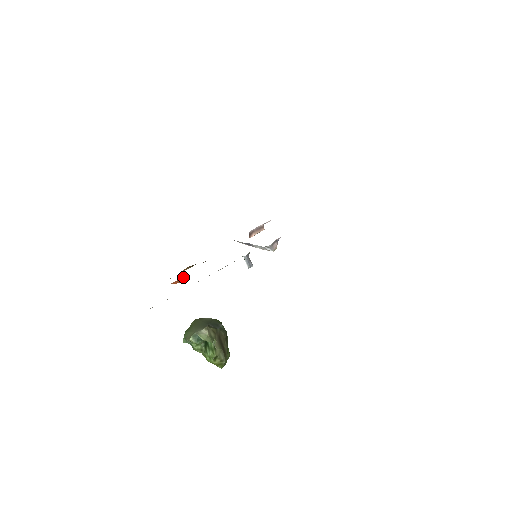
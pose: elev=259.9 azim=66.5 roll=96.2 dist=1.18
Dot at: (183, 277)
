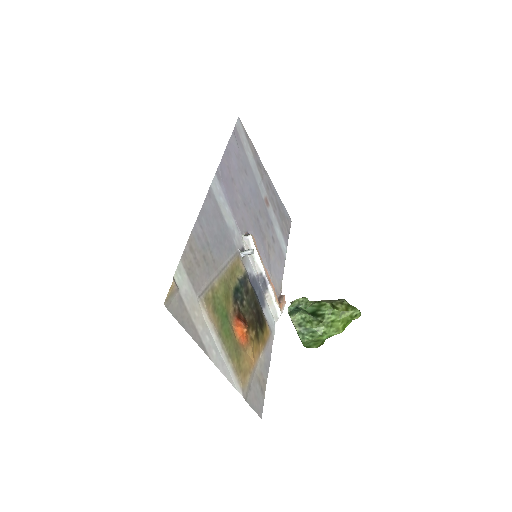
Dot at: (241, 320)
